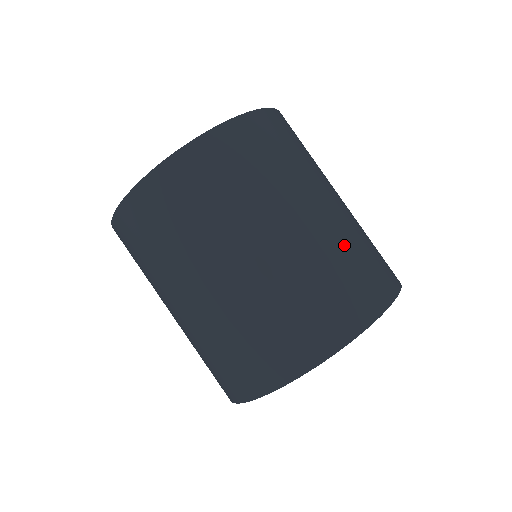
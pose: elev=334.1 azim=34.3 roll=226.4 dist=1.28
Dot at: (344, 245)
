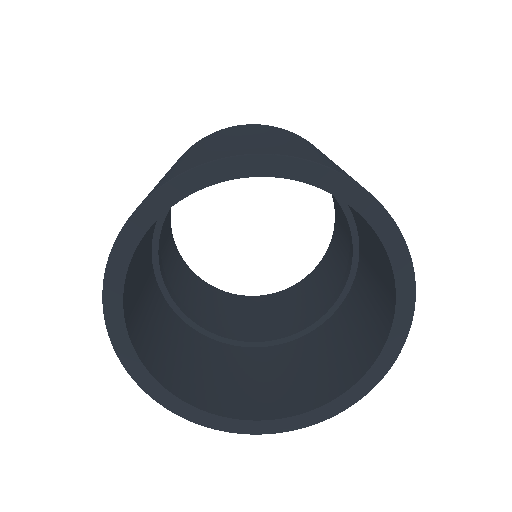
Dot at: (240, 142)
